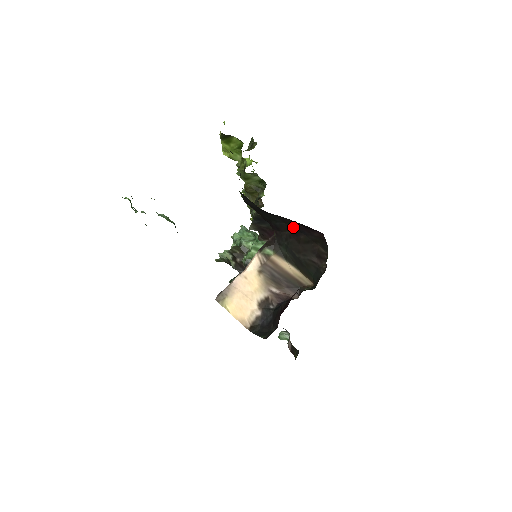
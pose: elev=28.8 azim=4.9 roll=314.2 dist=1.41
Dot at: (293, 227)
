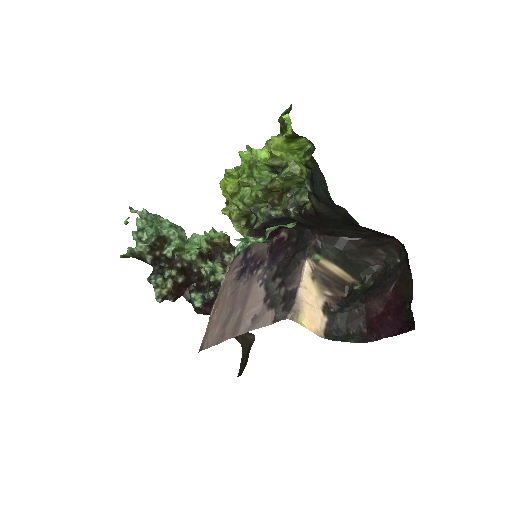
Dot at: (359, 234)
